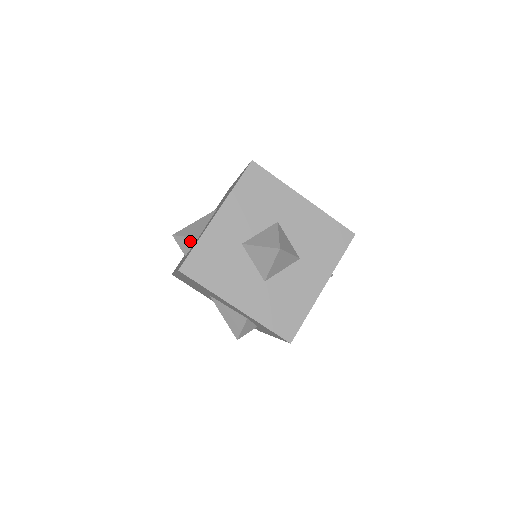
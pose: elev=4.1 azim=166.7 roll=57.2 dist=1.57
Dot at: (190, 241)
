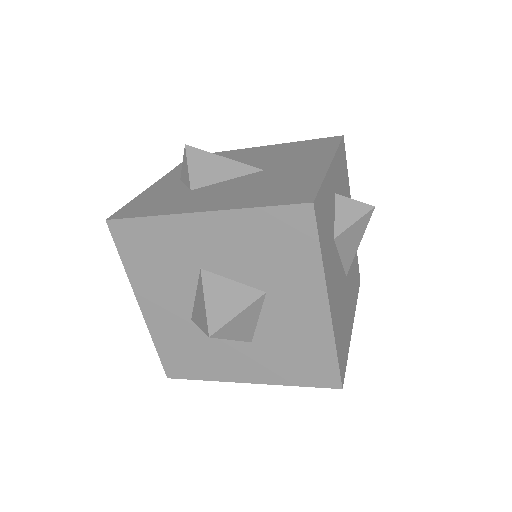
Dot at: (187, 178)
